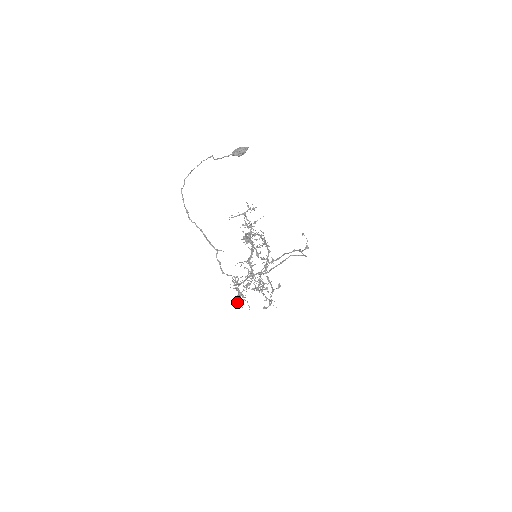
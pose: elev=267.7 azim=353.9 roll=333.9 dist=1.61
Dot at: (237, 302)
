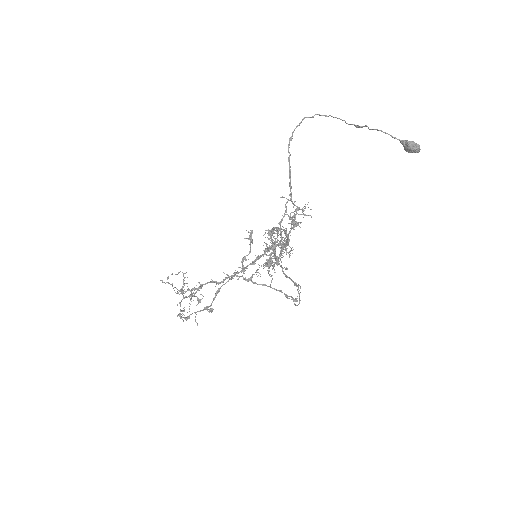
Dot at: (261, 265)
